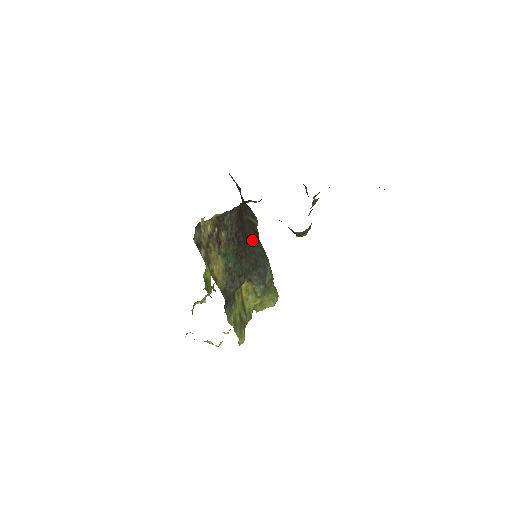
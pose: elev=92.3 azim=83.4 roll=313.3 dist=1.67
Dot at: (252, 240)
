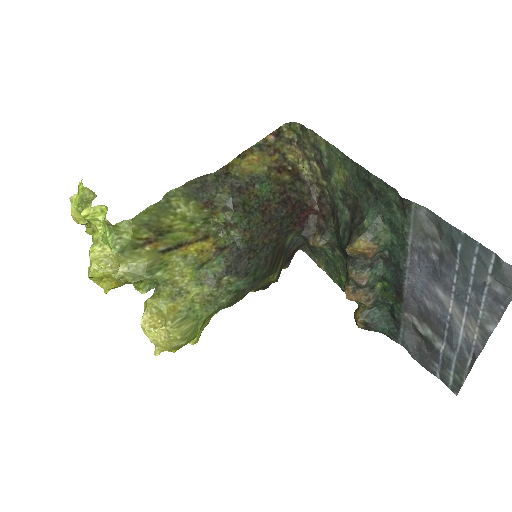
Dot at: (272, 248)
